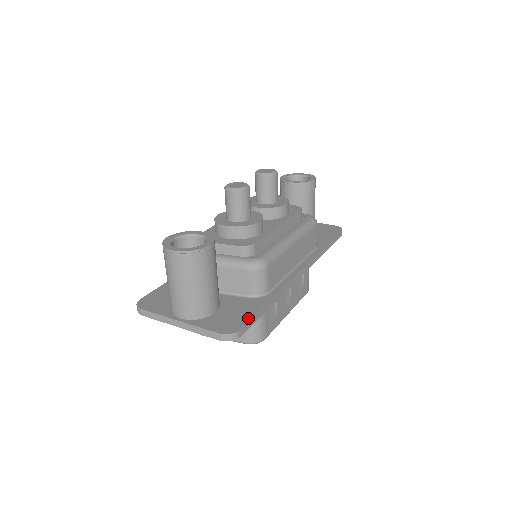
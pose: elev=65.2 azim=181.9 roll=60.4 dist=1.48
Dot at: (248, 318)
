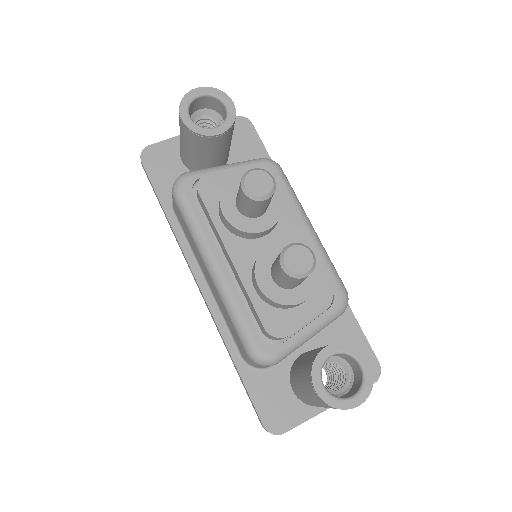
Dot at: (367, 345)
